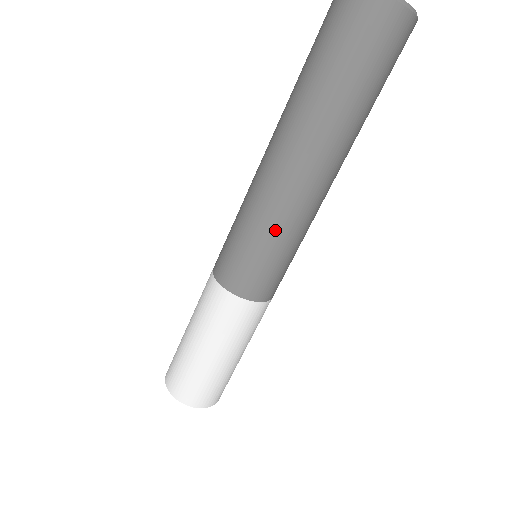
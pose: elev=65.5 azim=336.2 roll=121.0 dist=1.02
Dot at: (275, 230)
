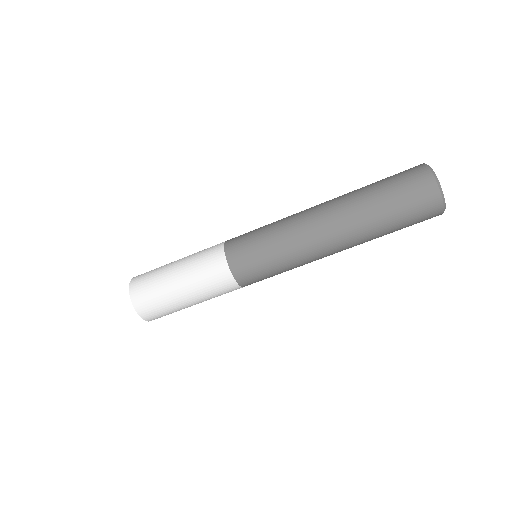
Dot at: (293, 267)
